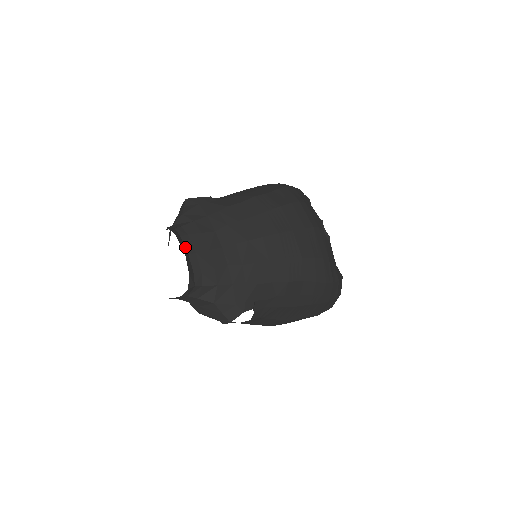
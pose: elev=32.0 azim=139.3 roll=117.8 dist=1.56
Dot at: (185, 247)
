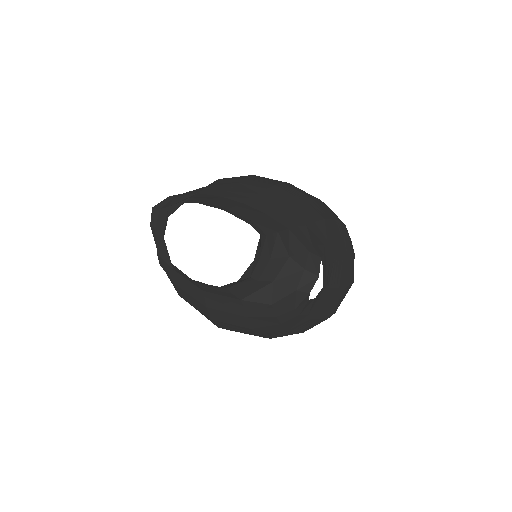
Dot at: occluded
